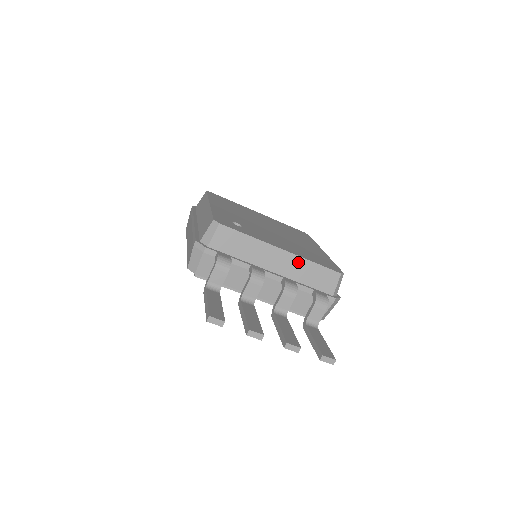
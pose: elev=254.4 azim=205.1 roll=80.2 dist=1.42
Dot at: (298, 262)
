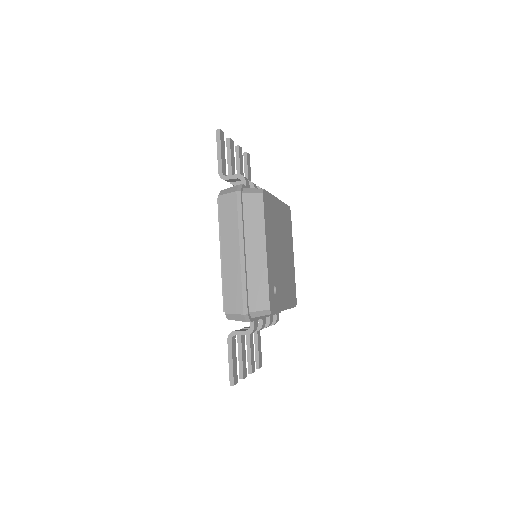
Dot at: occluded
